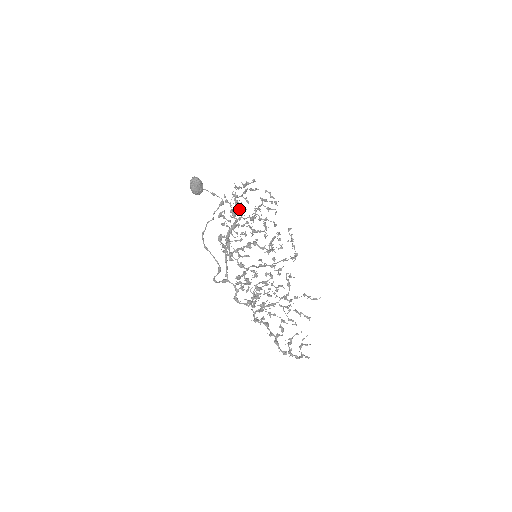
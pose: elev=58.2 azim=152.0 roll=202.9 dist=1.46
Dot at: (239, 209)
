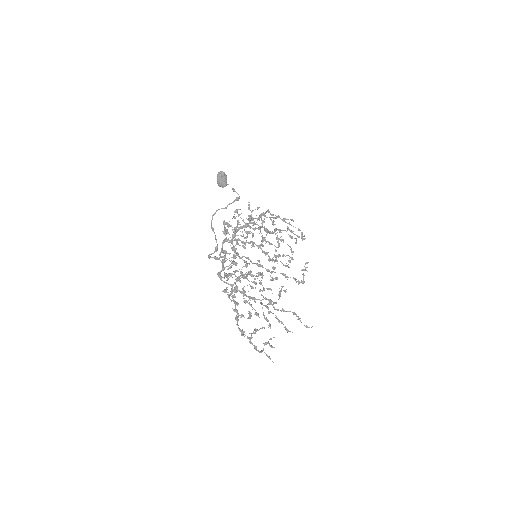
Dot at: (258, 219)
